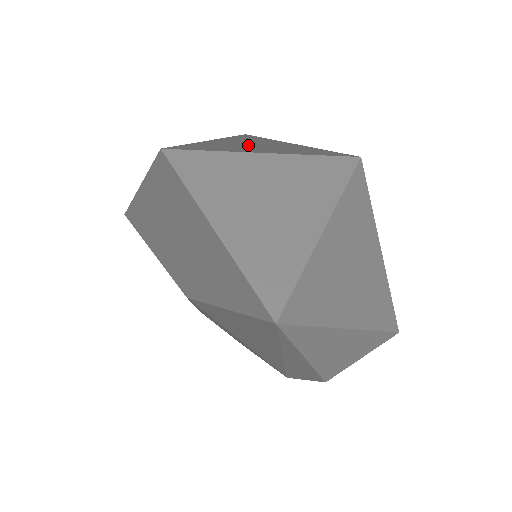
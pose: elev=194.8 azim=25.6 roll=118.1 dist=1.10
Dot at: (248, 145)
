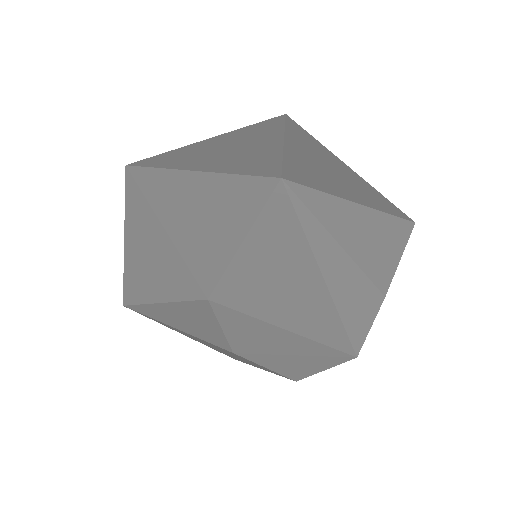
Dot at: occluded
